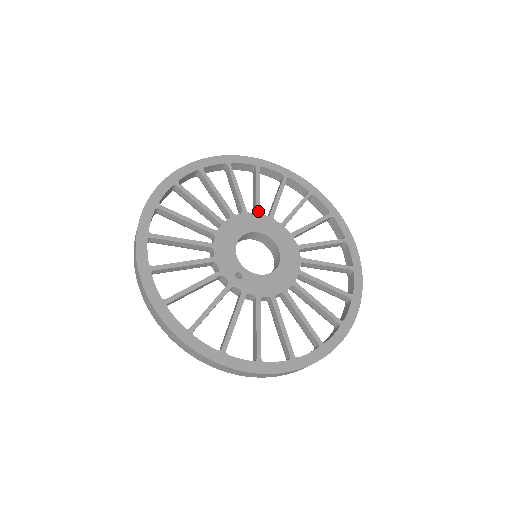
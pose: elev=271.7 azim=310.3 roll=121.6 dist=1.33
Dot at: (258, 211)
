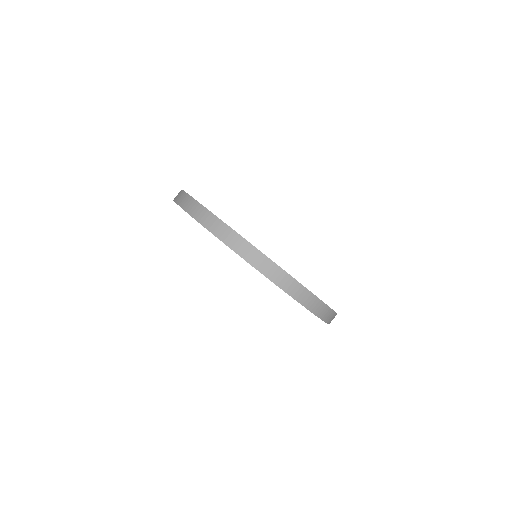
Dot at: occluded
